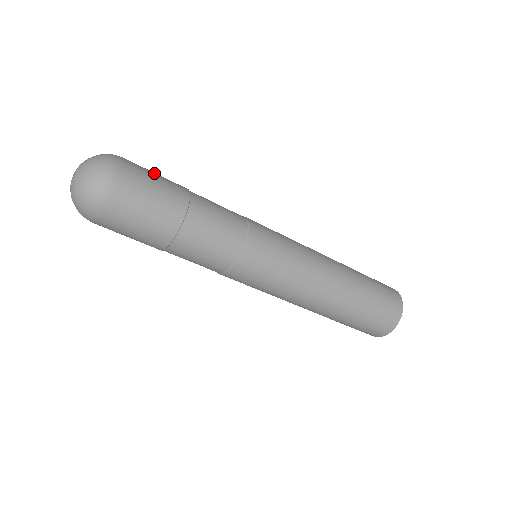
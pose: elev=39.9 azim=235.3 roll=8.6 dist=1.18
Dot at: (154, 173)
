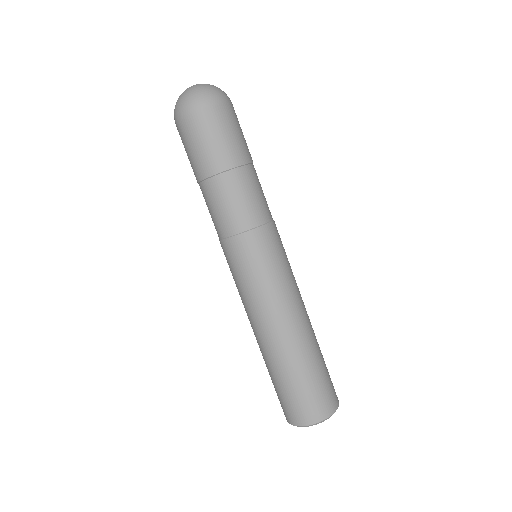
Dot at: occluded
